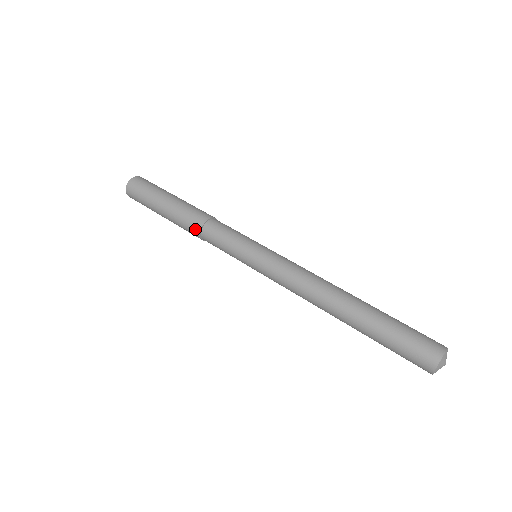
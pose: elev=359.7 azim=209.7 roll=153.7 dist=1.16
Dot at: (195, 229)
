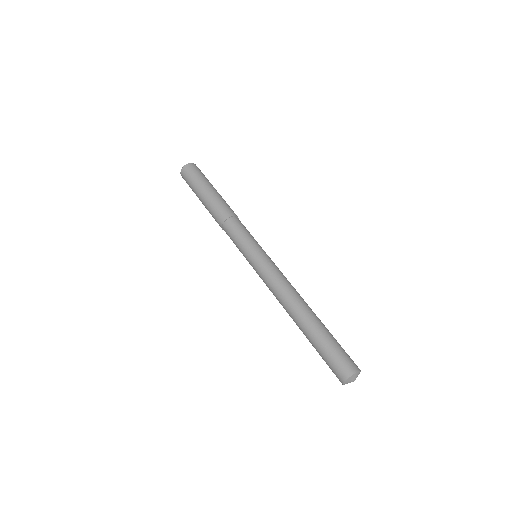
Dot at: (219, 224)
